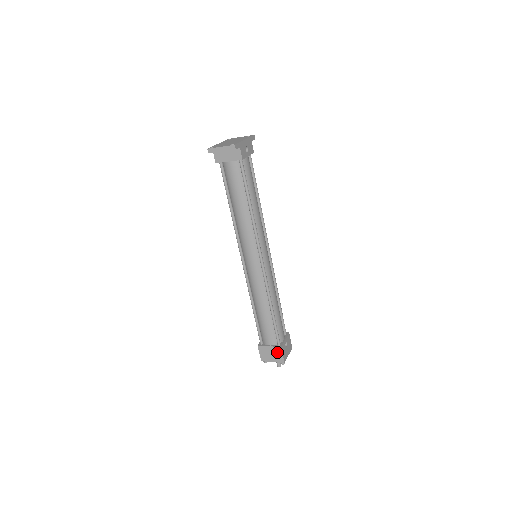
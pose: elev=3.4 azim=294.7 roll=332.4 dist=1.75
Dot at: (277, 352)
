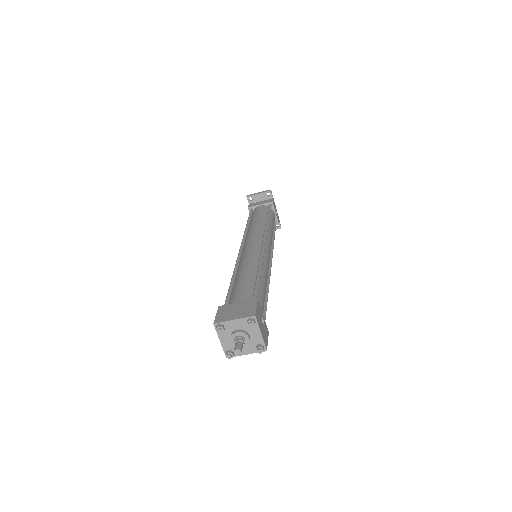
Dot at: (248, 306)
